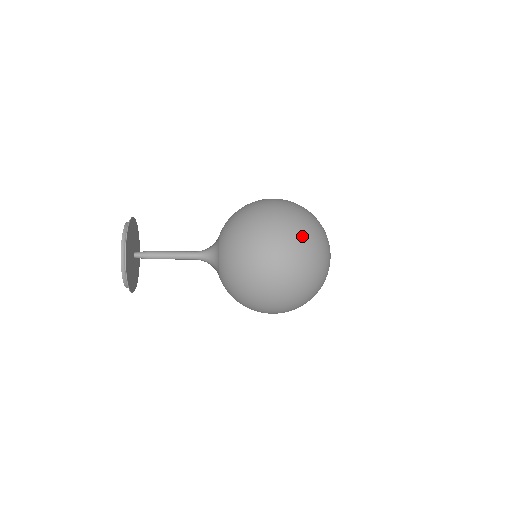
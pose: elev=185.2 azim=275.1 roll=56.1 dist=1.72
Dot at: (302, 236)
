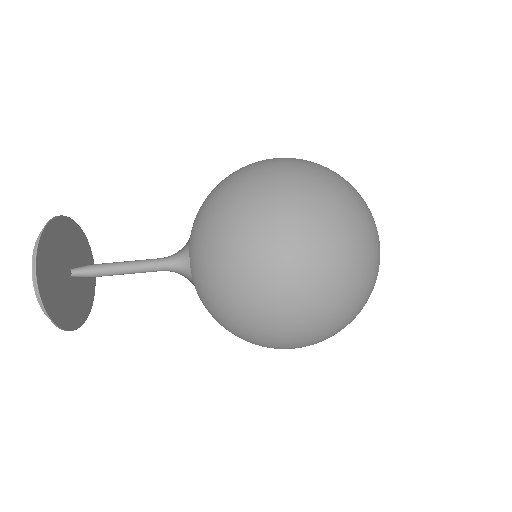
Dot at: occluded
